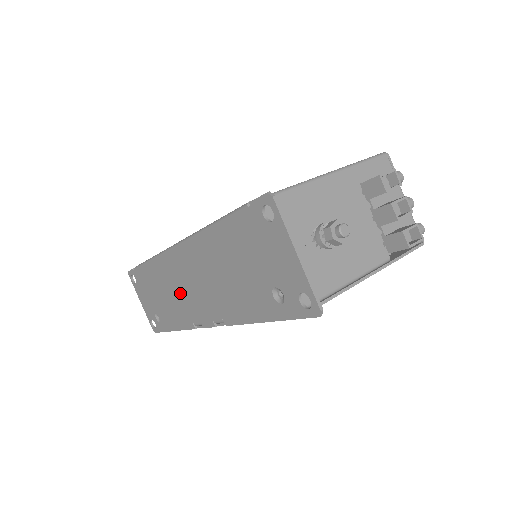
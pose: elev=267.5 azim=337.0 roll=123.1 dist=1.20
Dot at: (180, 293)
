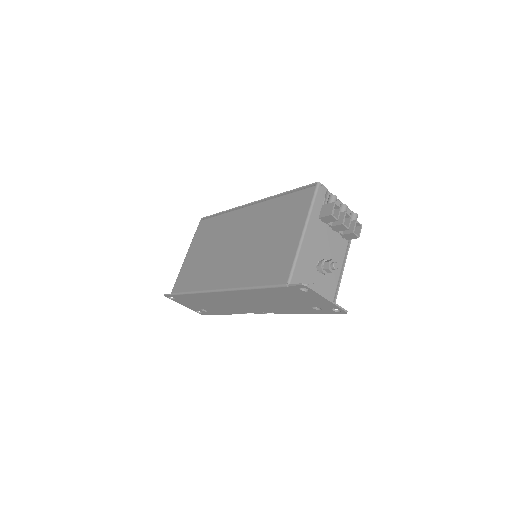
Dot at: (228, 304)
